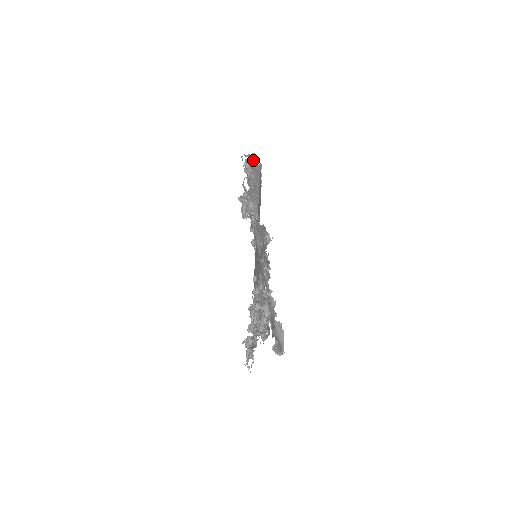
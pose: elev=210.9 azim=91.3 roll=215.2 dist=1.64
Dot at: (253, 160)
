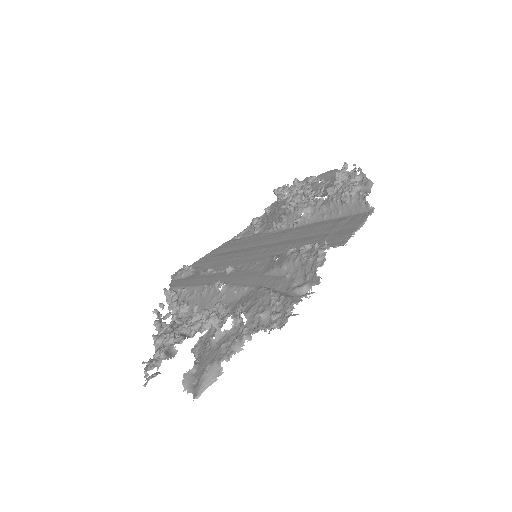
Dot at: occluded
